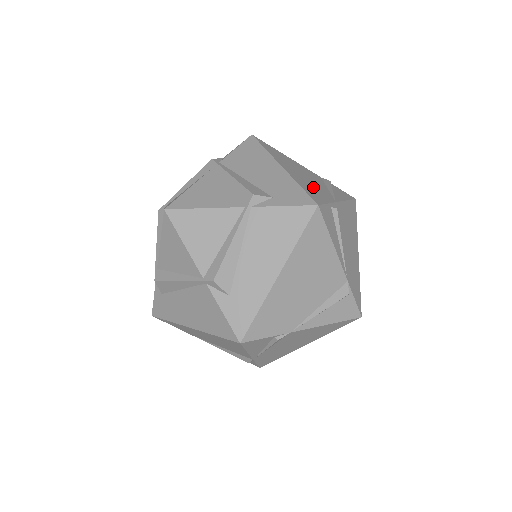
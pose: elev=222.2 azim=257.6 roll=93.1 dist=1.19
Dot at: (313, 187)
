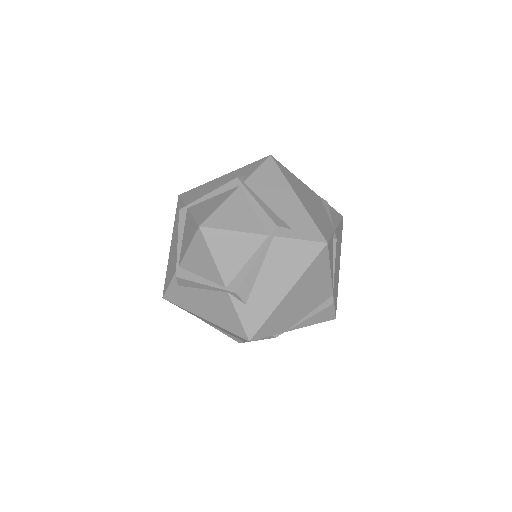
Dot at: (320, 217)
